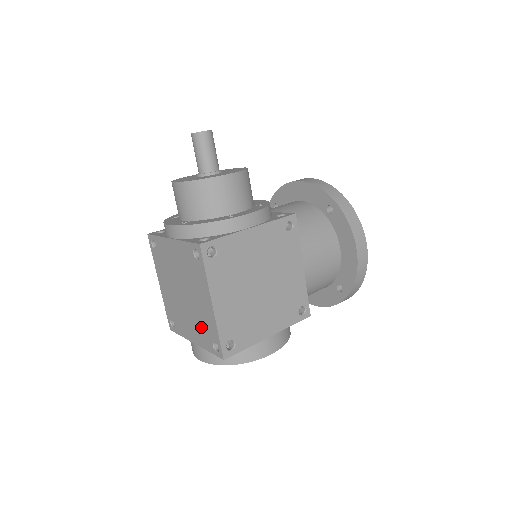
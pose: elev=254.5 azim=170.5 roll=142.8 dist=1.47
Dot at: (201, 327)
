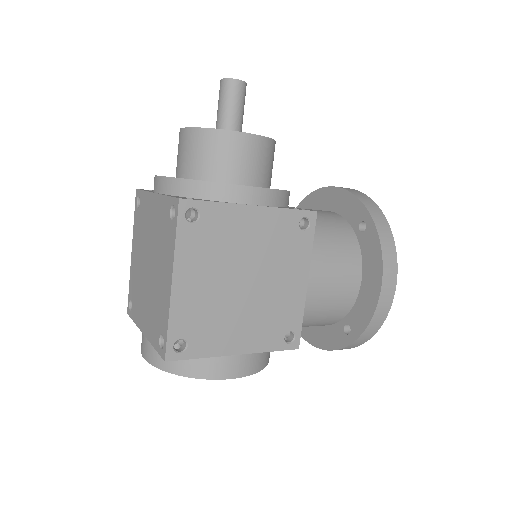
Dot at: (154, 313)
